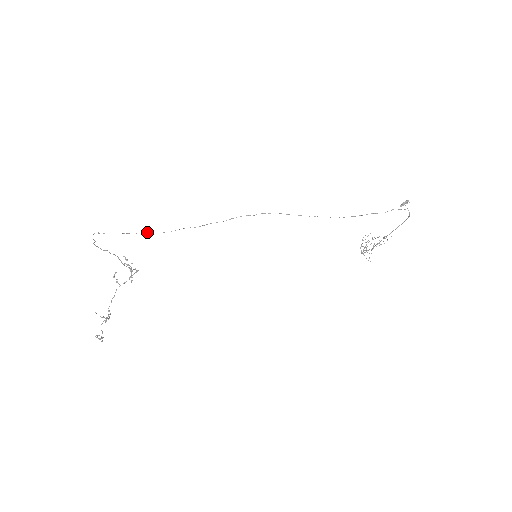
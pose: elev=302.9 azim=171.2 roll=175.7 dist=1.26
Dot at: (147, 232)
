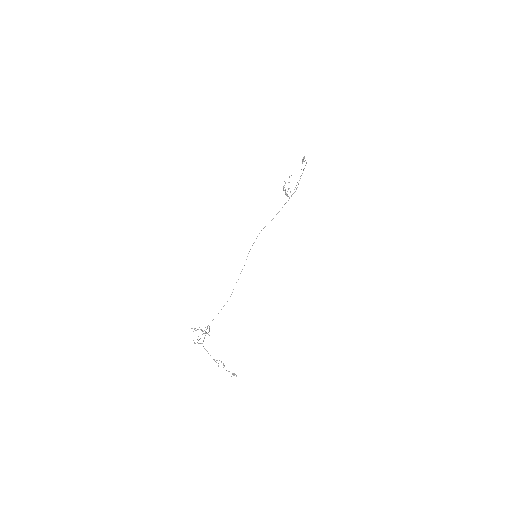
Dot at: occluded
